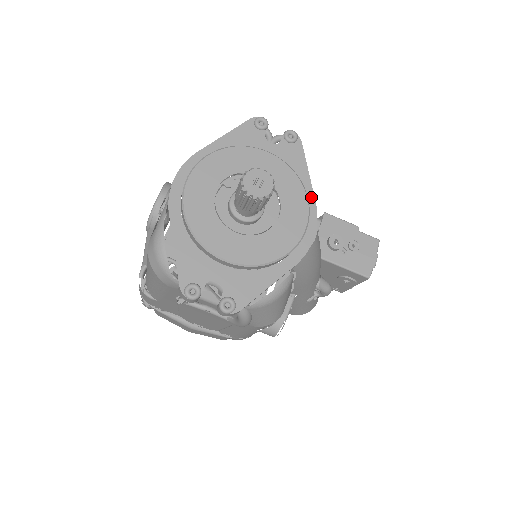
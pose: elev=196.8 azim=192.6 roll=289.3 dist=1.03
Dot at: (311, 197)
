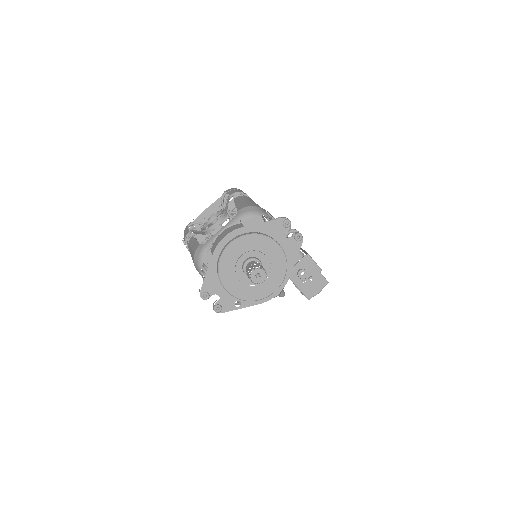
Dot at: (289, 274)
